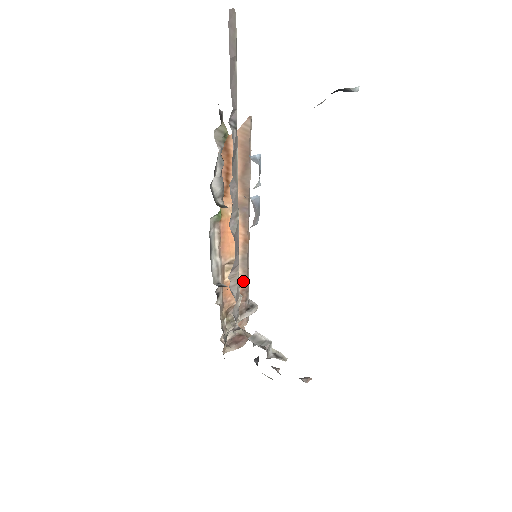
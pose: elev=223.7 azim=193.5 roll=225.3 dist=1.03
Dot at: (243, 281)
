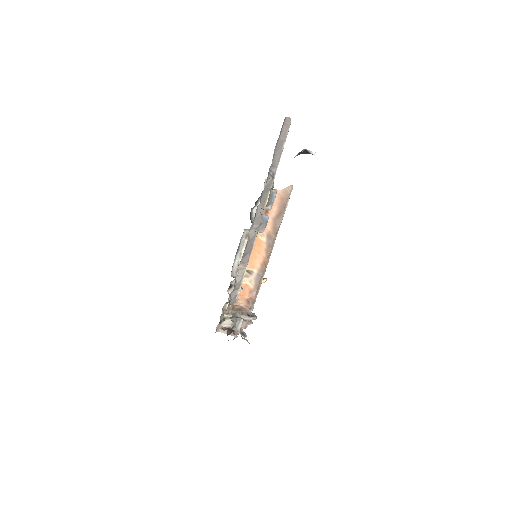
Dot at: (253, 292)
